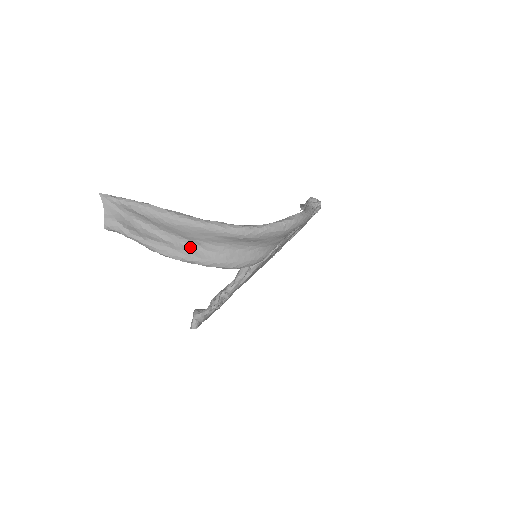
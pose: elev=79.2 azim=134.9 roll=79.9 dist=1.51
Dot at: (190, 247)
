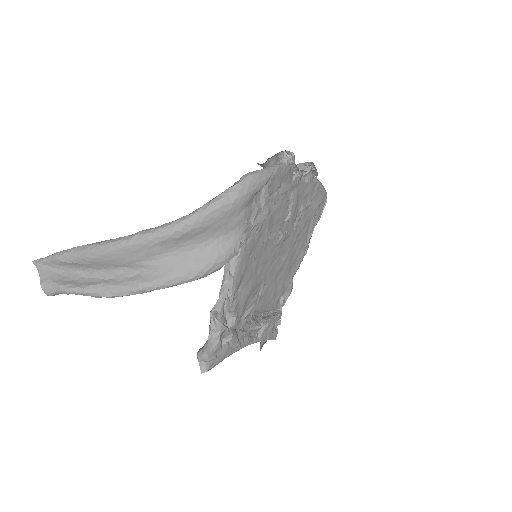
Dot at: (134, 275)
